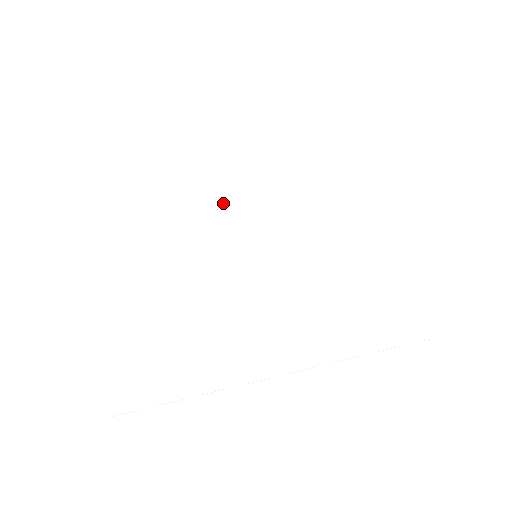
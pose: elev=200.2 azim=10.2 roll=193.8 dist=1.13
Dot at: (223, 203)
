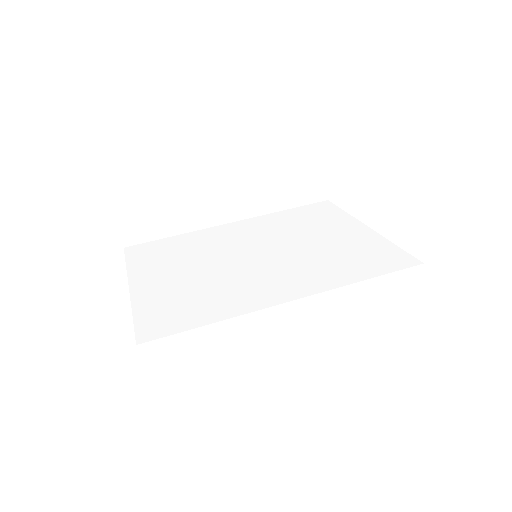
Dot at: (227, 240)
